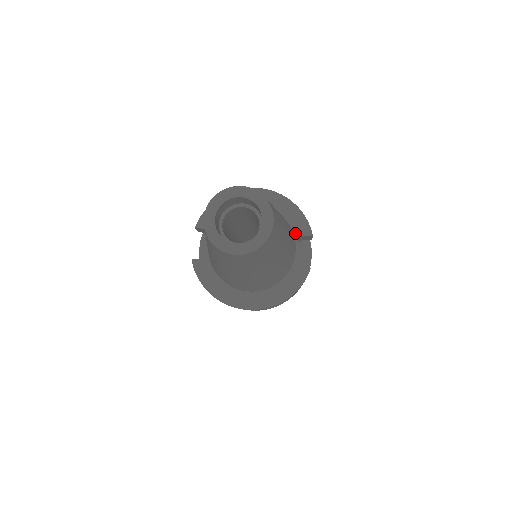
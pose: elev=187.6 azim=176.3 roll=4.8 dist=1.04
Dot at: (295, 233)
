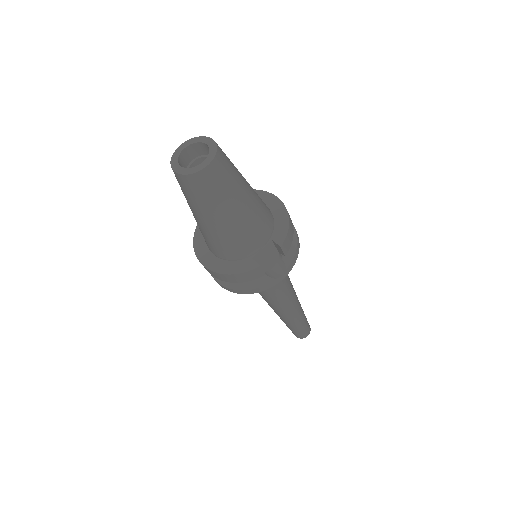
Dot at: (272, 237)
